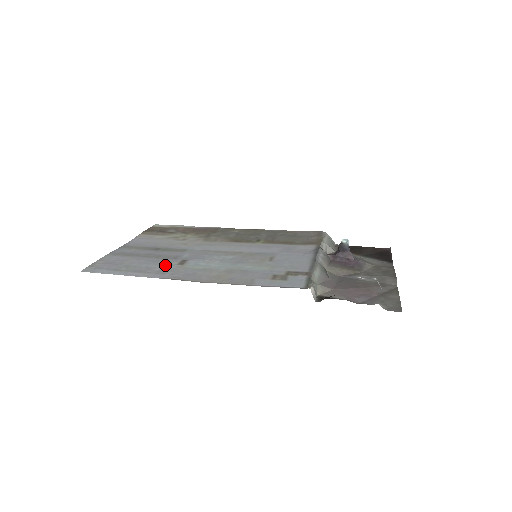
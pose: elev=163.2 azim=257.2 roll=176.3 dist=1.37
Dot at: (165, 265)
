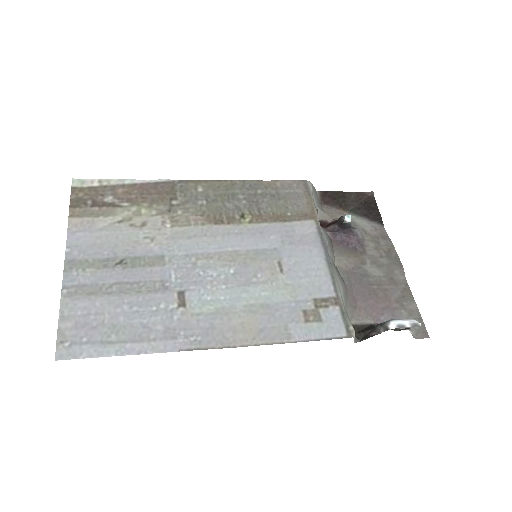
Dot at: (164, 314)
